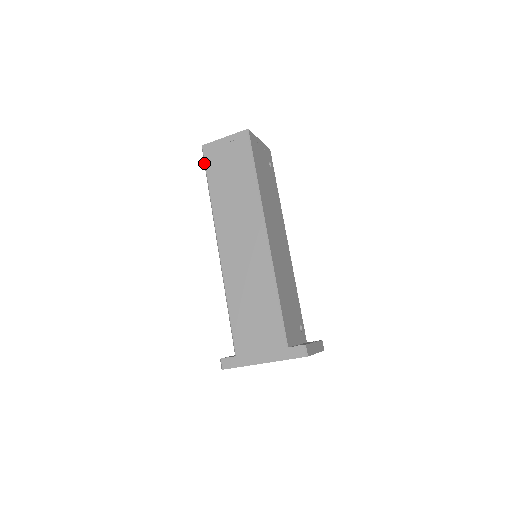
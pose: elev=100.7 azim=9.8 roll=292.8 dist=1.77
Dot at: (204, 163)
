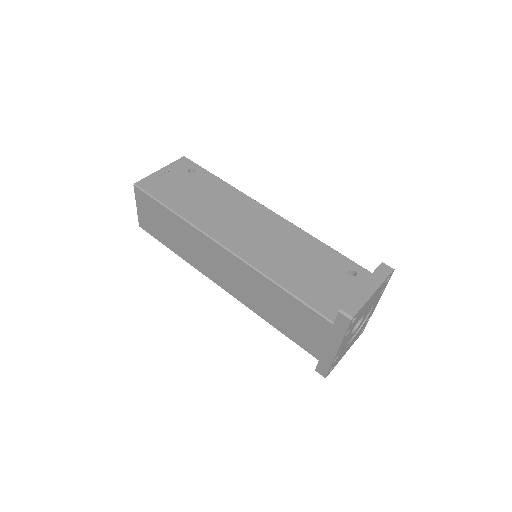
Dot at: occluded
